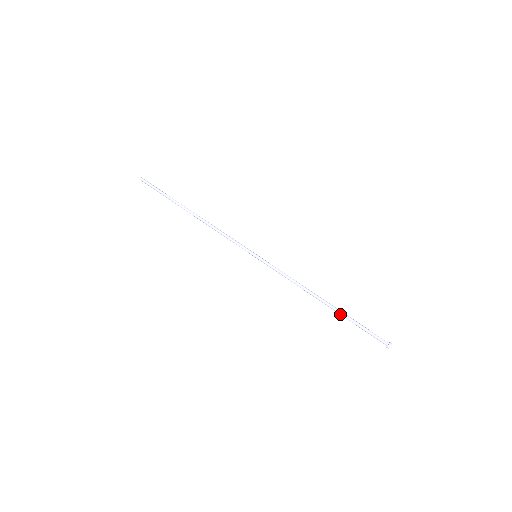
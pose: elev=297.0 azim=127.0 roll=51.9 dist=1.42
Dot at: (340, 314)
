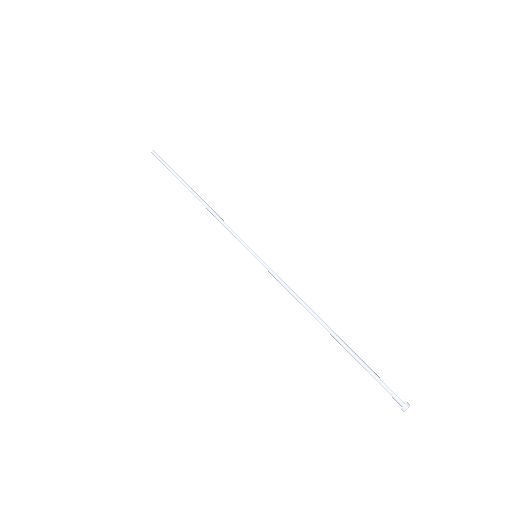
Dot at: (345, 349)
